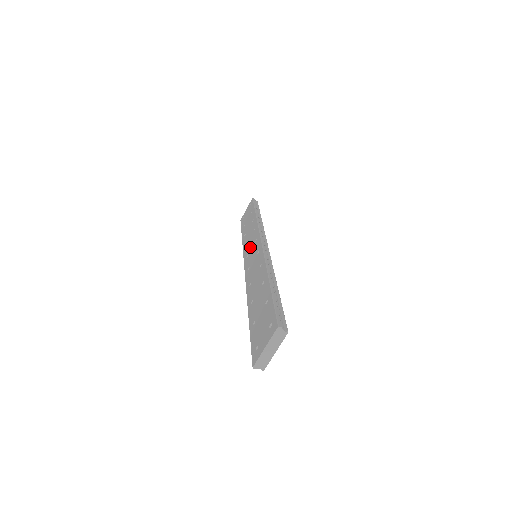
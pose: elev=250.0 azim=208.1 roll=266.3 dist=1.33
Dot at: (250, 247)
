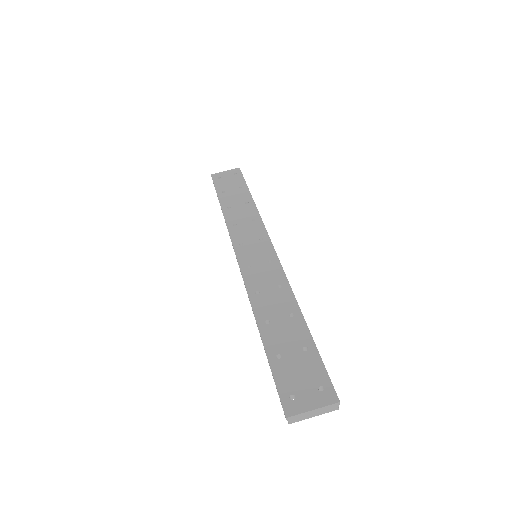
Dot at: (248, 238)
